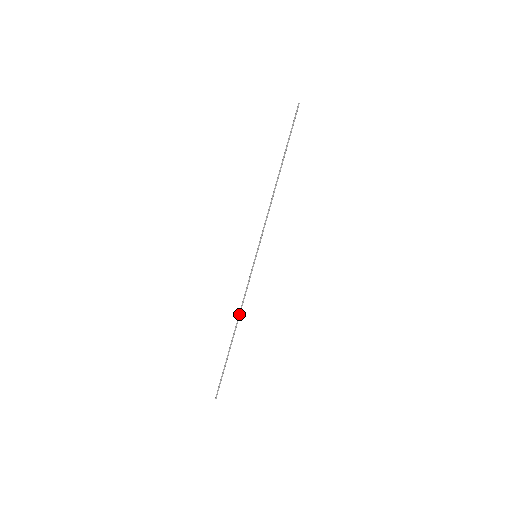
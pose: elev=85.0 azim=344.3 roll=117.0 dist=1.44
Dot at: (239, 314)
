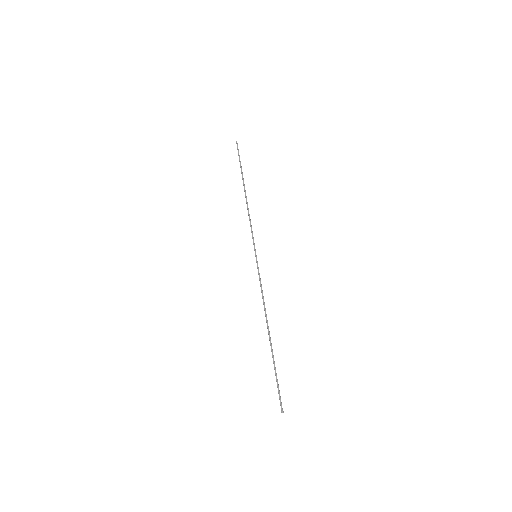
Dot at: (265, 312)
